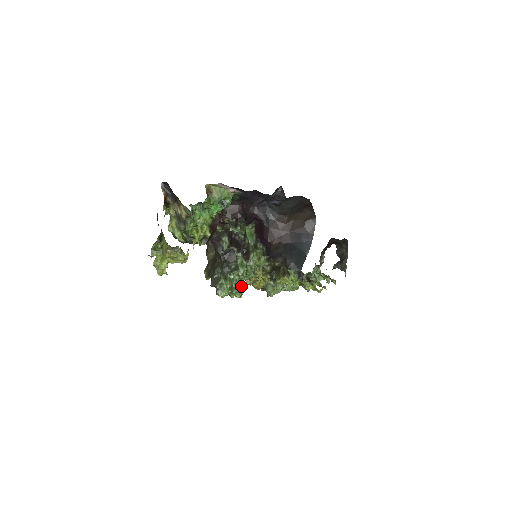
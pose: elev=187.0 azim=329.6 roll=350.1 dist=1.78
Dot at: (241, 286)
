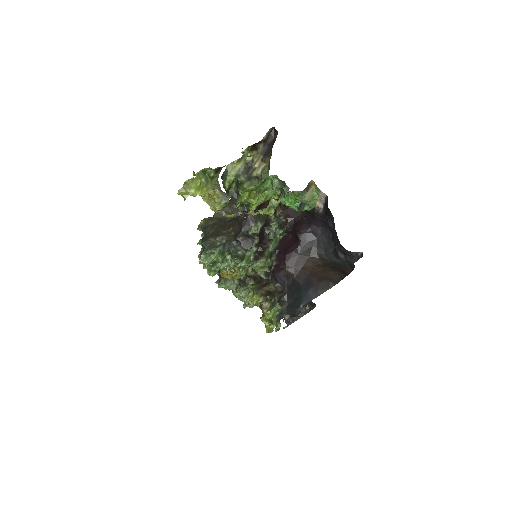
Dot at: occluded
